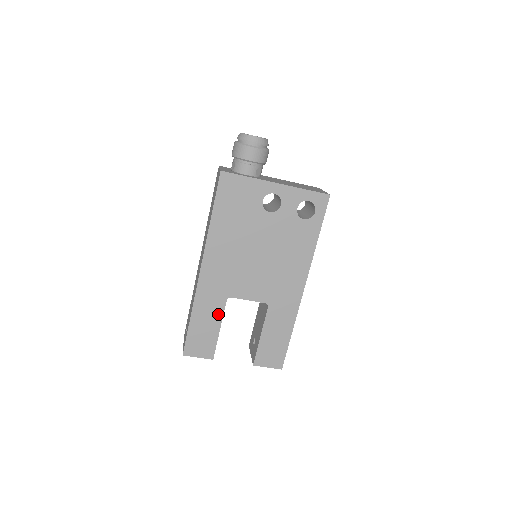
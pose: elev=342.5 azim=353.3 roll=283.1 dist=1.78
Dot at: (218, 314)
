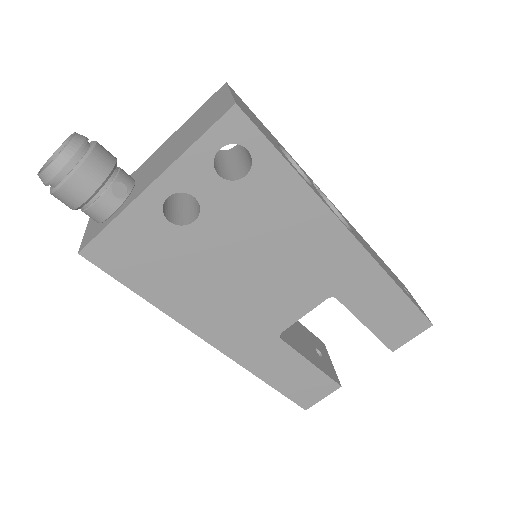
Dot at: (290, 356)
